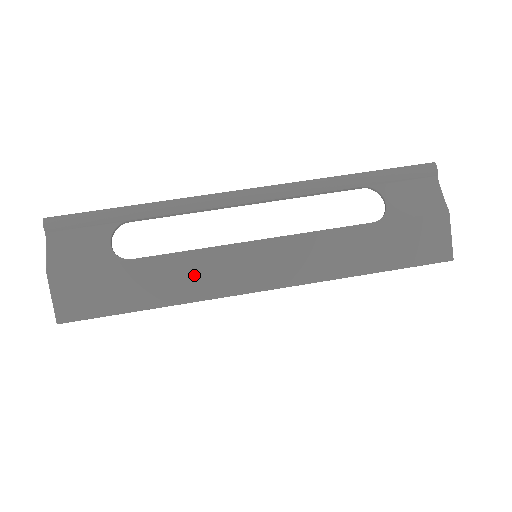
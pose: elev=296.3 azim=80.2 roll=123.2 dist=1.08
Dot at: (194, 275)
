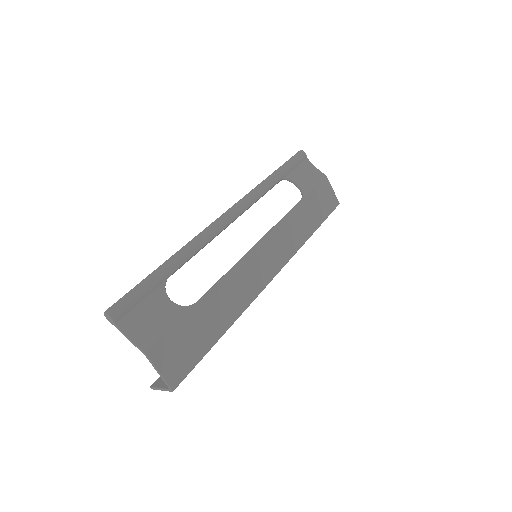
Dot at: (237, 289)
